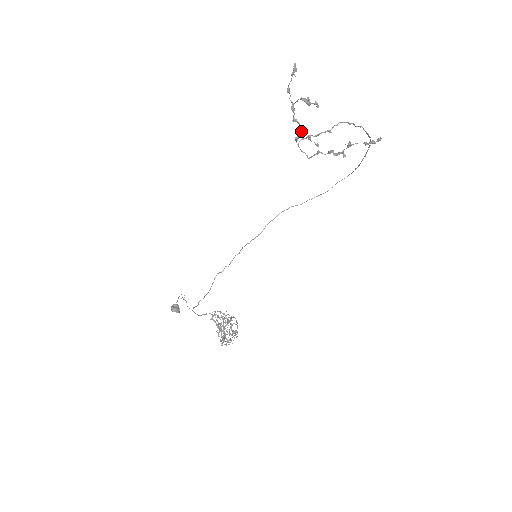
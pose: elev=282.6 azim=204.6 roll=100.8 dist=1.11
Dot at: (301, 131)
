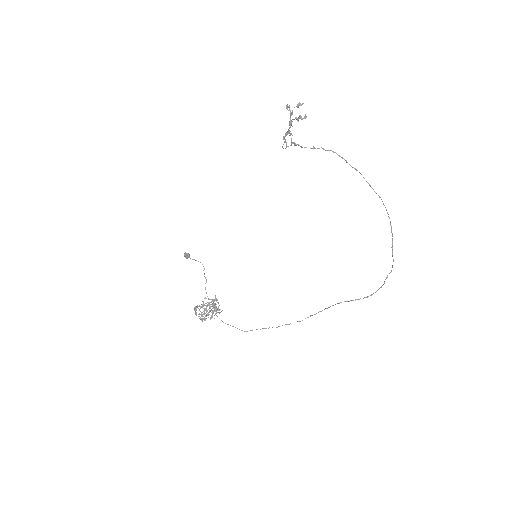
Dot at: occluded
